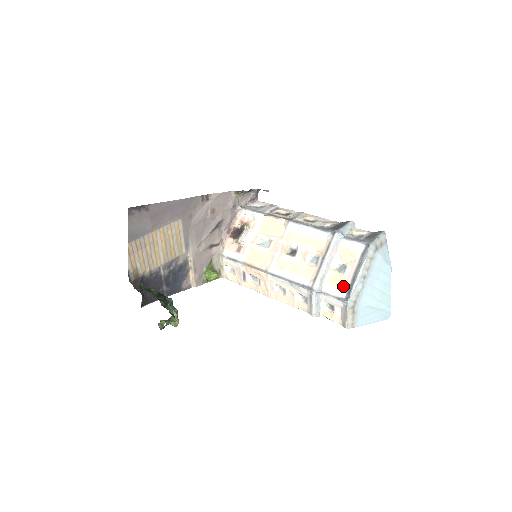
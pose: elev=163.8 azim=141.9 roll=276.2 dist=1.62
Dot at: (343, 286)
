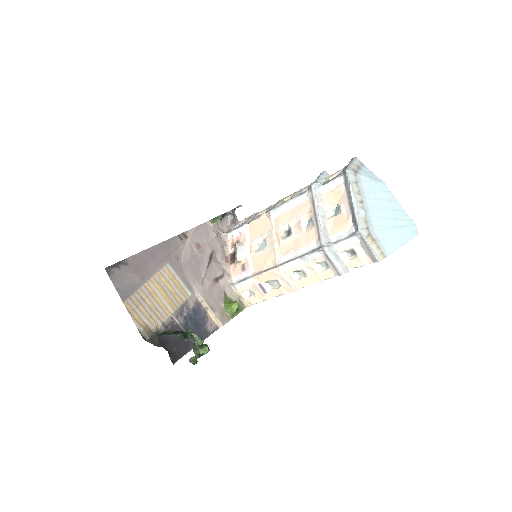
Dot at: (347, 223)
